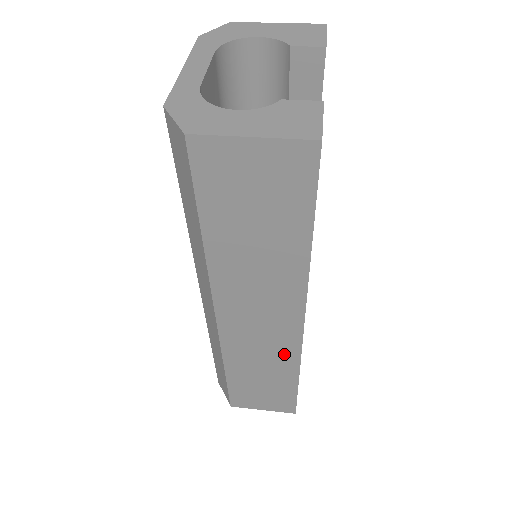
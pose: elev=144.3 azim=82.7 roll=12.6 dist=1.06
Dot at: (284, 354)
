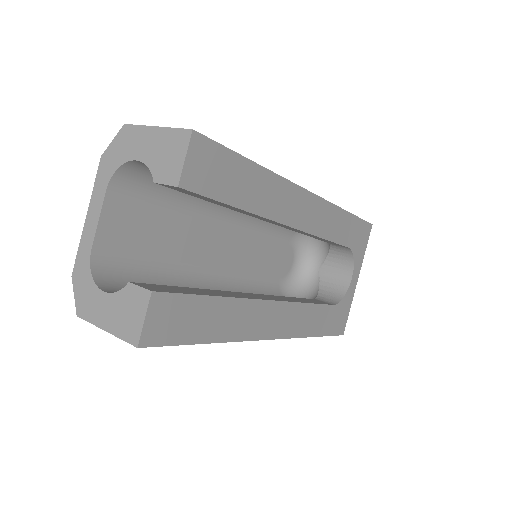
Dot at: occluded
